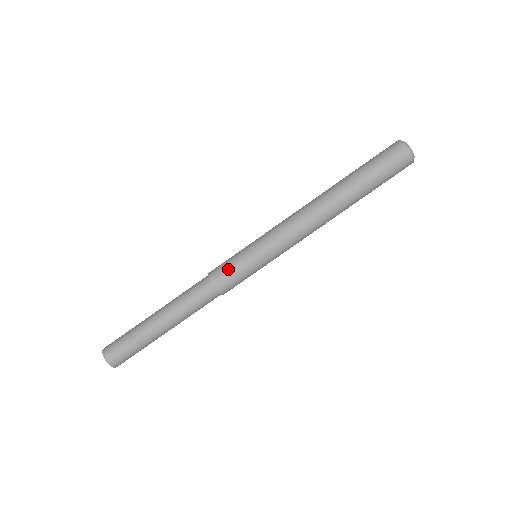
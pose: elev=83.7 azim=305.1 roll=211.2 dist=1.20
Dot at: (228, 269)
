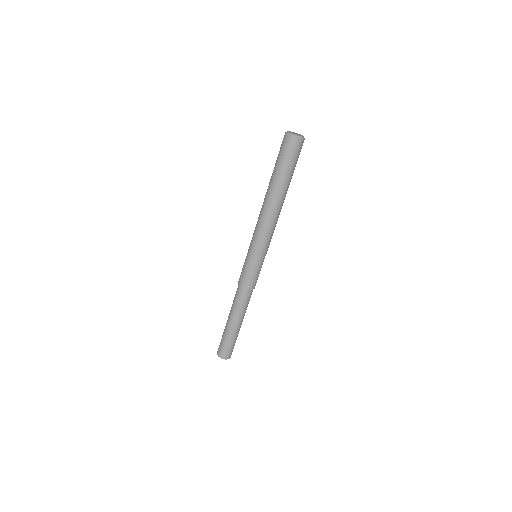
Dot at: (248, 277)
